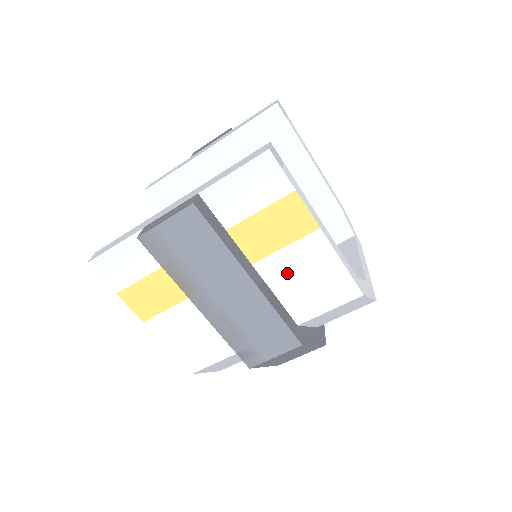
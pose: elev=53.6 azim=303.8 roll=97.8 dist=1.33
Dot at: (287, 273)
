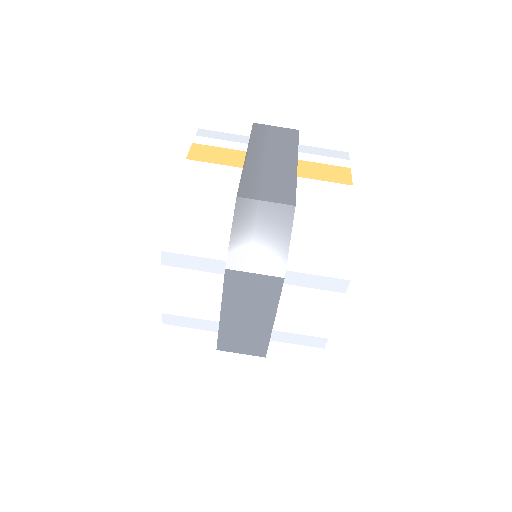
Dot at: (313, 191)
